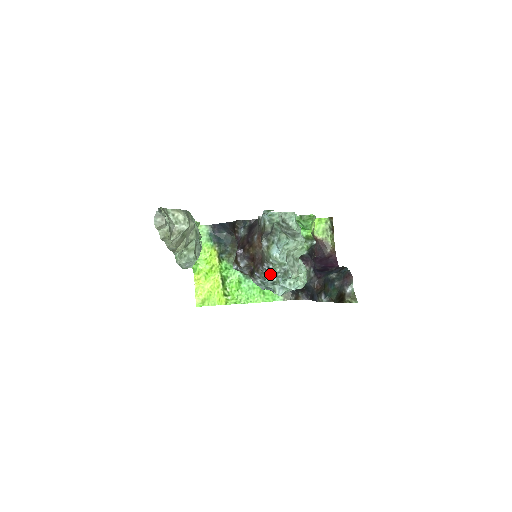
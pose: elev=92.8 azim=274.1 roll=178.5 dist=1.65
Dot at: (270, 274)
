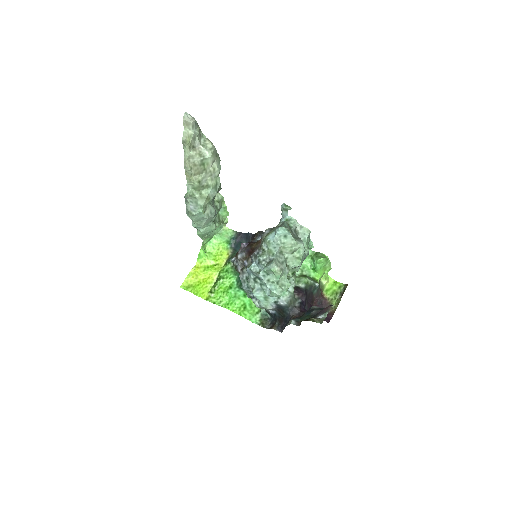
Dot at: (256, 260)
